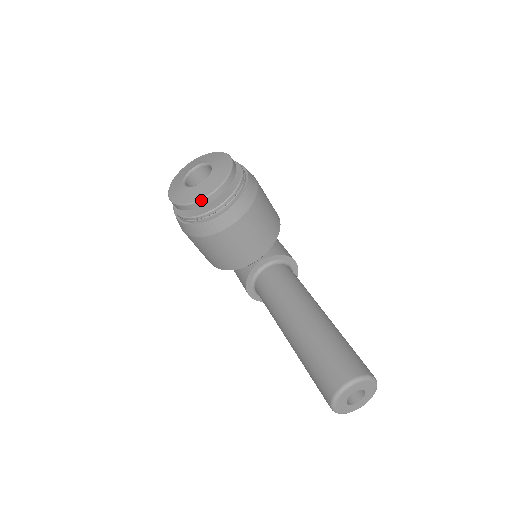
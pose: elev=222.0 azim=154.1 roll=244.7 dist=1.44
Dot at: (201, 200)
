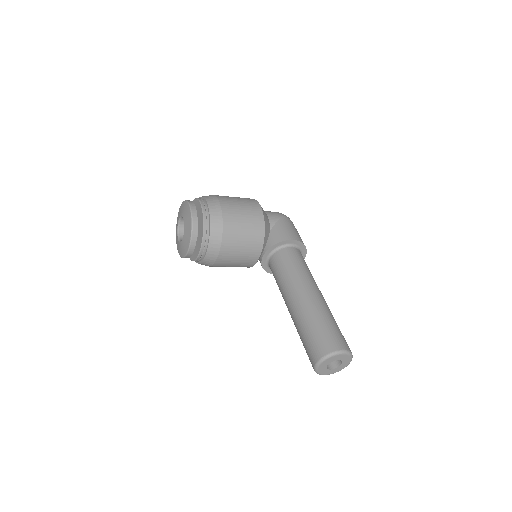
Dot at: (187, 254)
